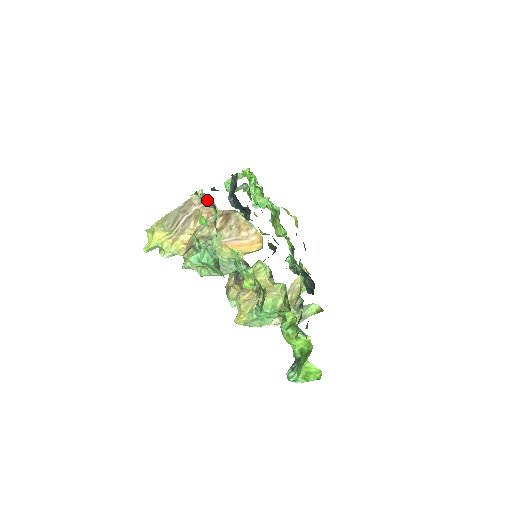
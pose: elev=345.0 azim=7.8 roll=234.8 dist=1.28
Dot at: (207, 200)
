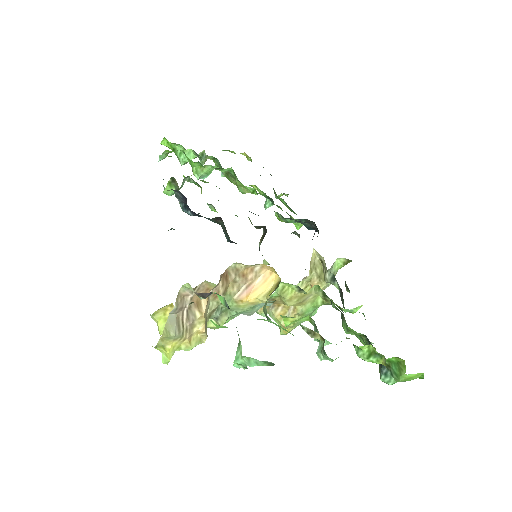
Dot at: (204, 295)
